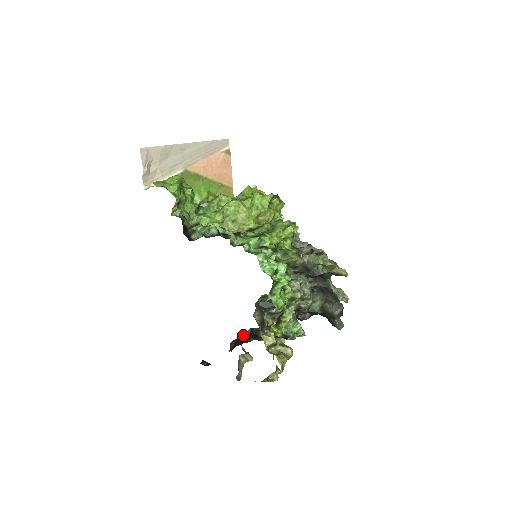
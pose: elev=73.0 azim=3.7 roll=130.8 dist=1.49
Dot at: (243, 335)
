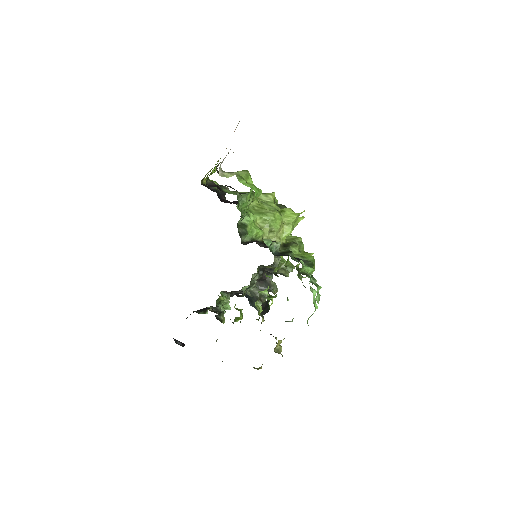
Dot at: occluded
